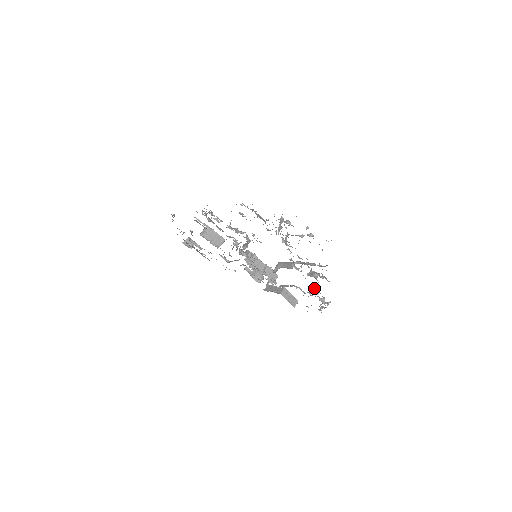
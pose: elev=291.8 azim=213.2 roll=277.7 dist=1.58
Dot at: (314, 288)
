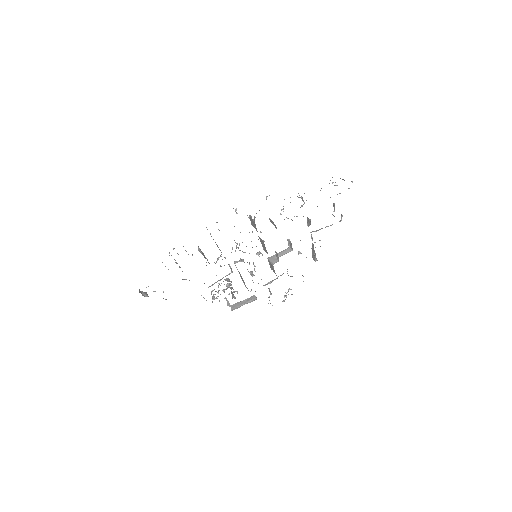
Dot at: occluded
